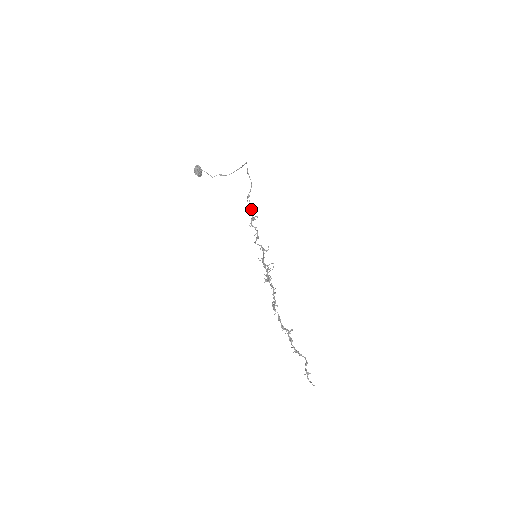
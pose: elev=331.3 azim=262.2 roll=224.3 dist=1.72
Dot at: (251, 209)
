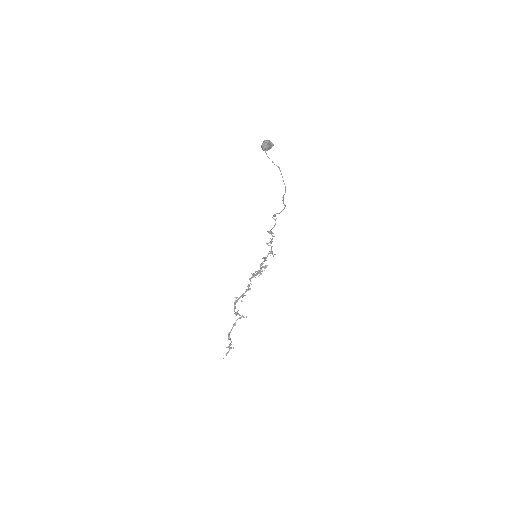
Dot at: (275, 223)
